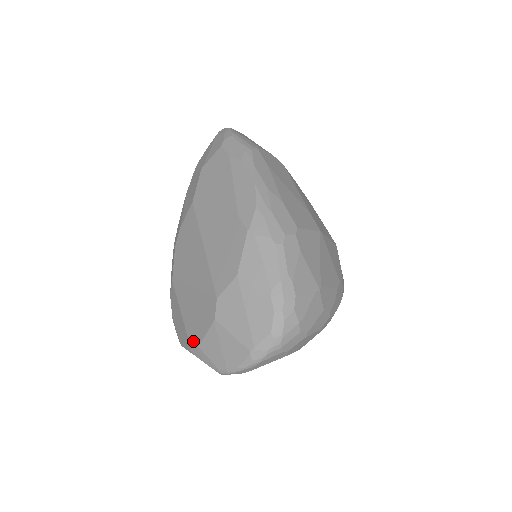
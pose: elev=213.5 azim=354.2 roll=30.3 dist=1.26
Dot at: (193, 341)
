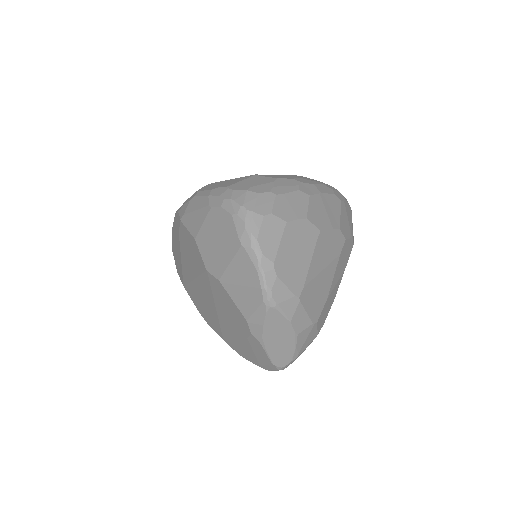
Dot at: (246, 328)
